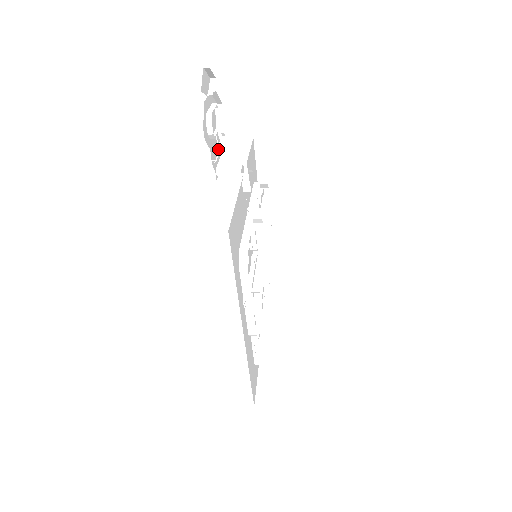
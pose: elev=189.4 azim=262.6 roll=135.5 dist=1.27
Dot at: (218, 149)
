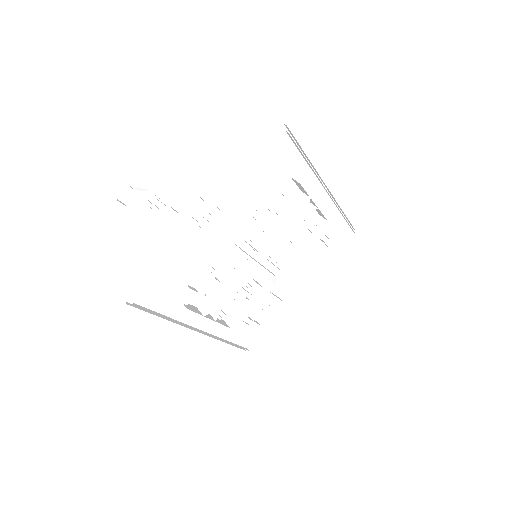
Dot at: (186, 173)
